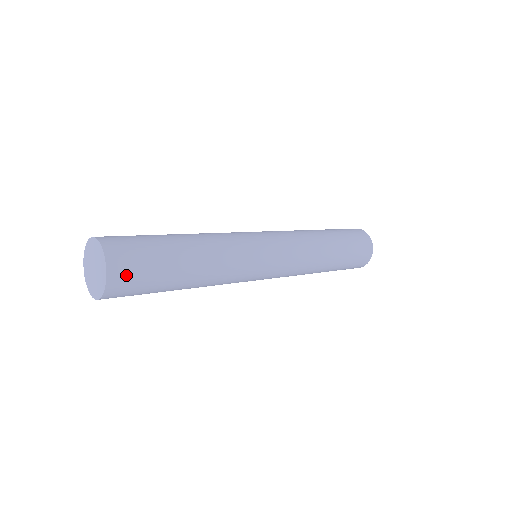
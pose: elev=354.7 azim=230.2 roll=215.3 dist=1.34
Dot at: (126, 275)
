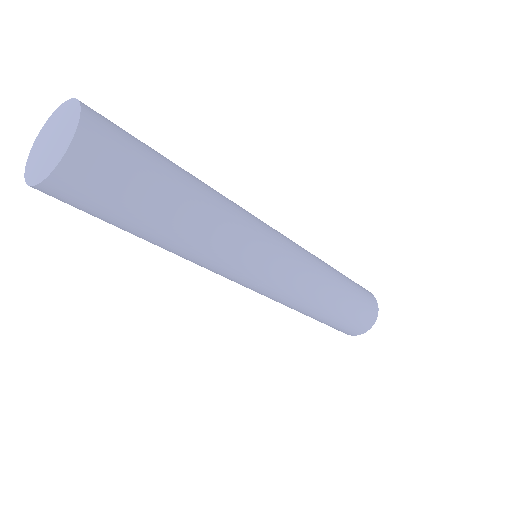
Dot at: (107, 123)
